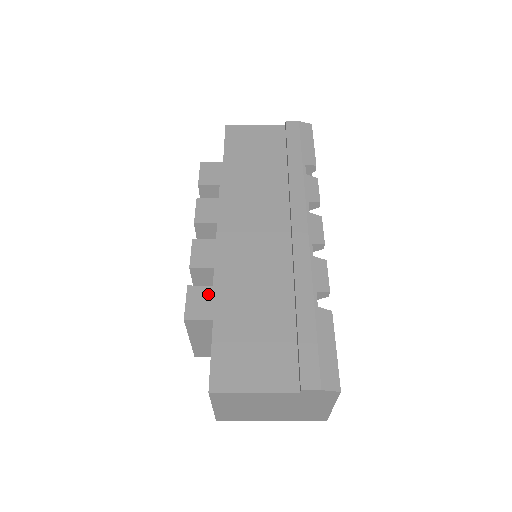
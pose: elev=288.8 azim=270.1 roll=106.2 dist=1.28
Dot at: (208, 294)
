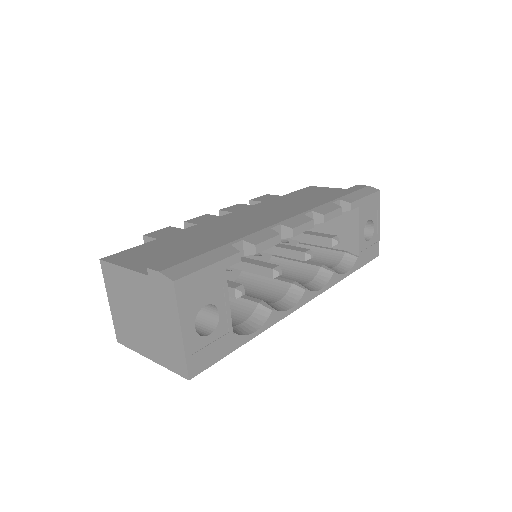
Dot at: (175, 231)
